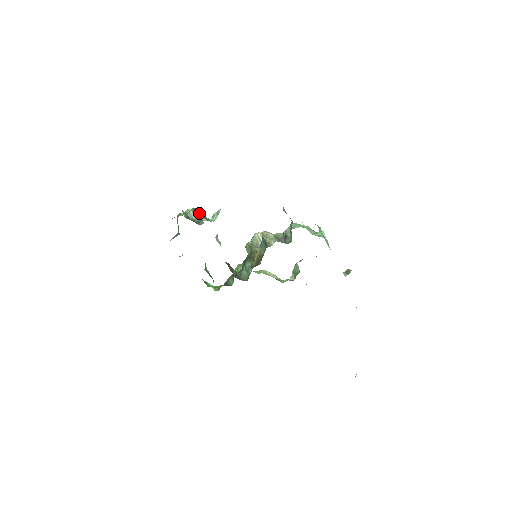
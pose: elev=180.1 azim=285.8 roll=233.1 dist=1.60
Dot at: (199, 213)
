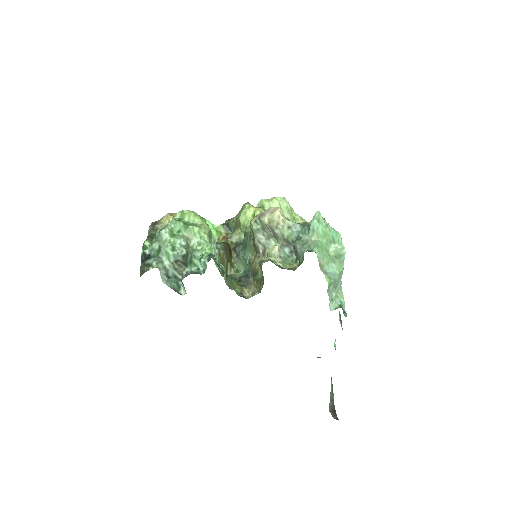
Dot at: (181, 266)
